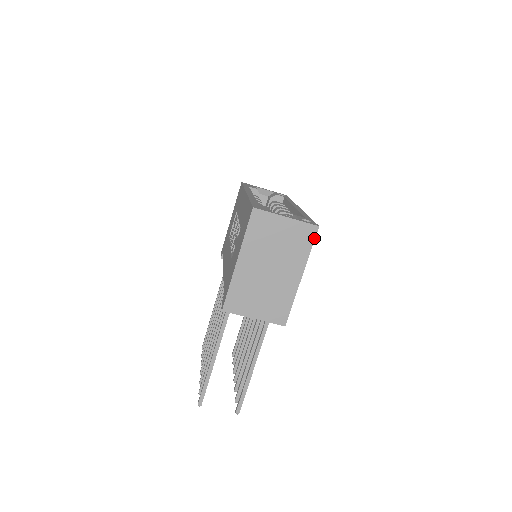
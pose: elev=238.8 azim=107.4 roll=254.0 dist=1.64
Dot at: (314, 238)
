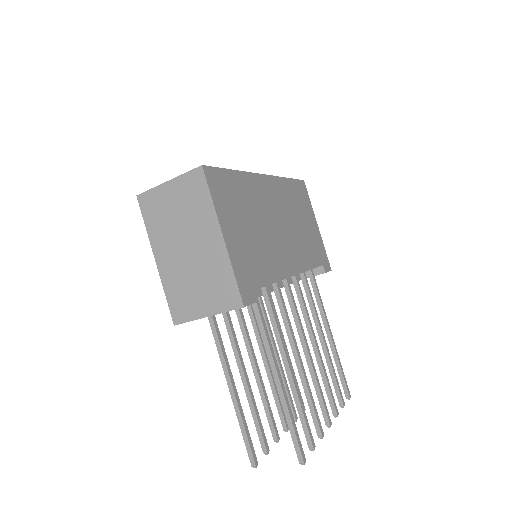
Dot at: (206, 182)
